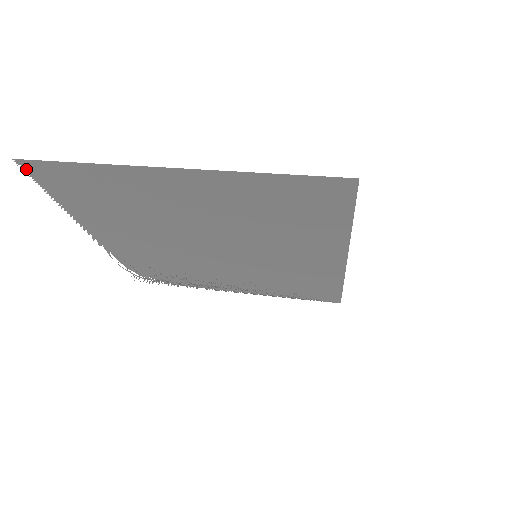
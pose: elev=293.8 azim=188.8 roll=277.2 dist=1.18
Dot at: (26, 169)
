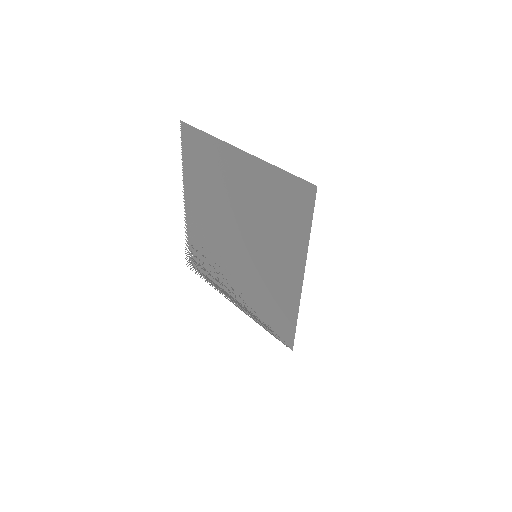
Dot at: (182, 130)
